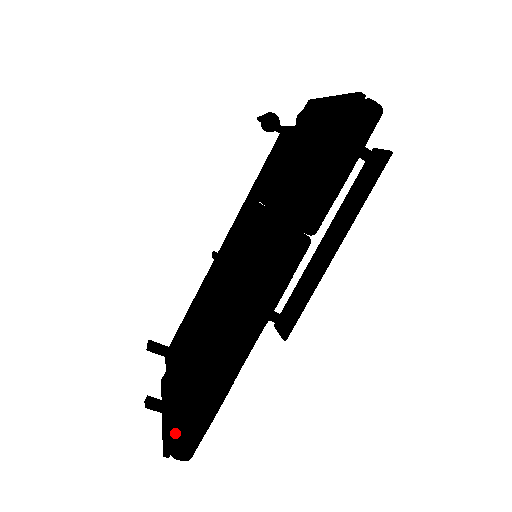
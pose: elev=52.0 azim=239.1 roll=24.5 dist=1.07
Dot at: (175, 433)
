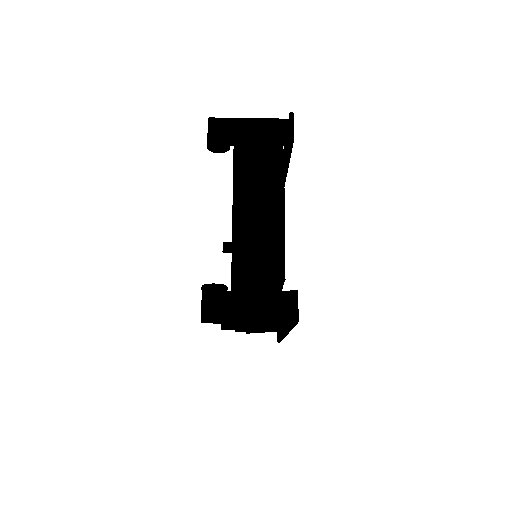
Dot at: (246, 332)
